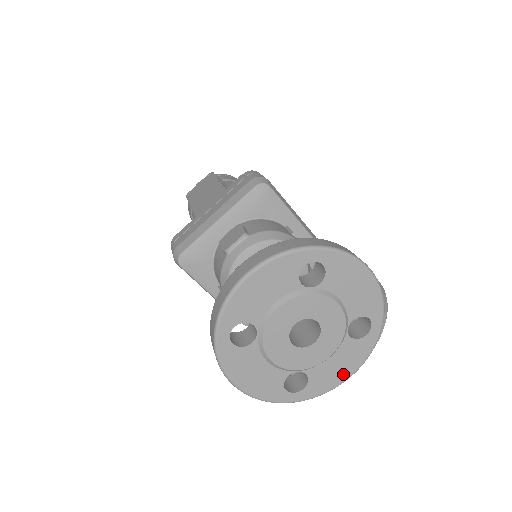
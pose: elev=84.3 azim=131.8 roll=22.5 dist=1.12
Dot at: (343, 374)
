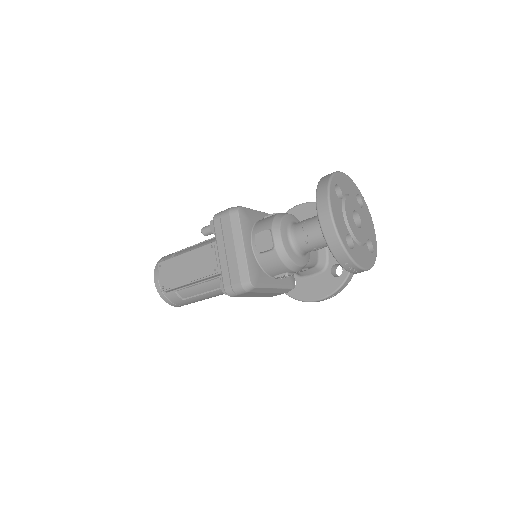
Dot at: (372, 227)
